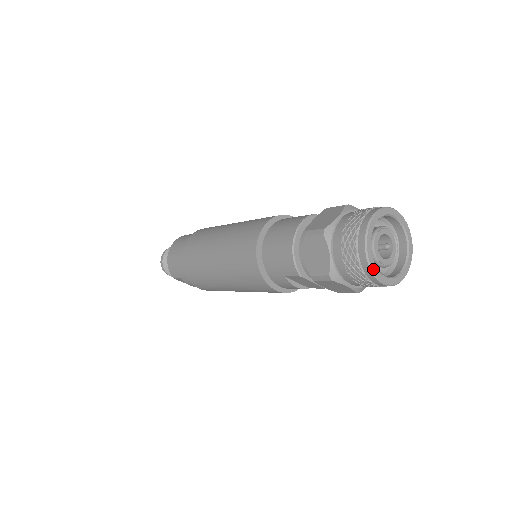
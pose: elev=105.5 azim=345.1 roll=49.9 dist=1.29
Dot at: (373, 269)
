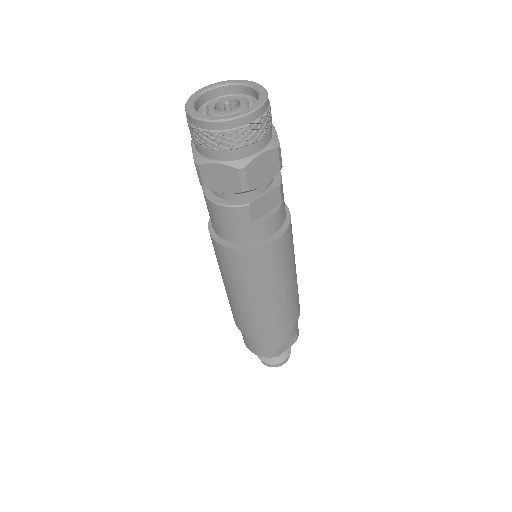
Dot at: (230, 118)
